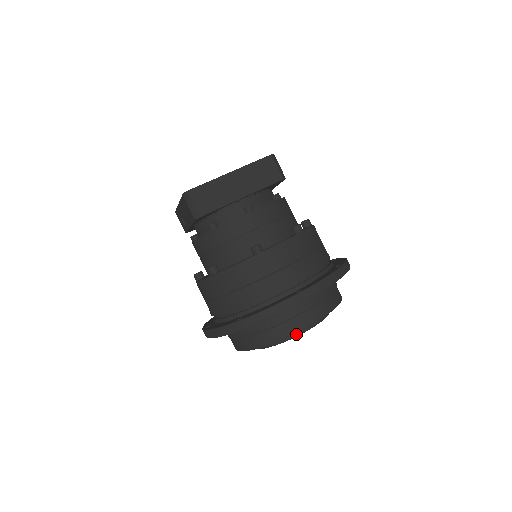
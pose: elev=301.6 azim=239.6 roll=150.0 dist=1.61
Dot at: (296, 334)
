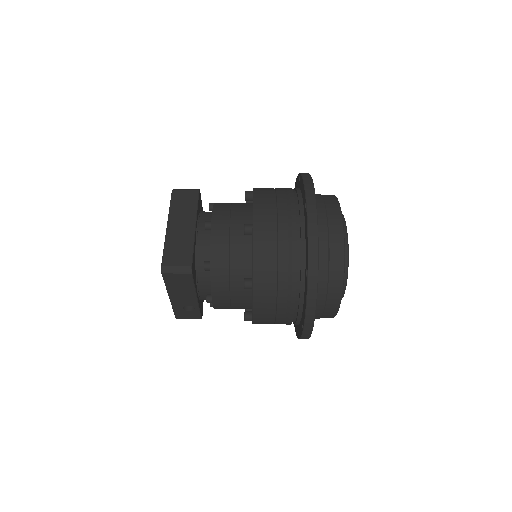
Dot at: (345, 238)
